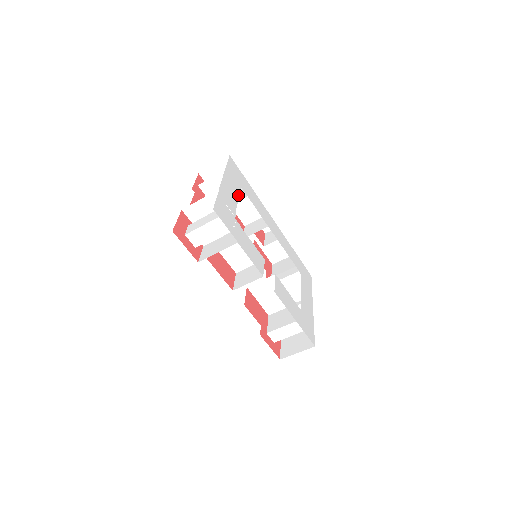
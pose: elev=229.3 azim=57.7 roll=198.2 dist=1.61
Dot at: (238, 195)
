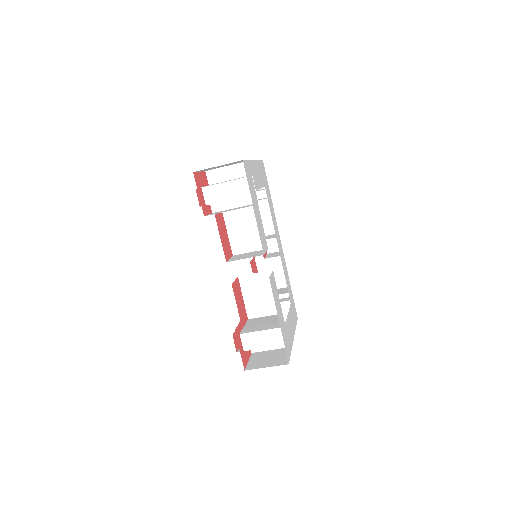
Dot at: (261, 186)
